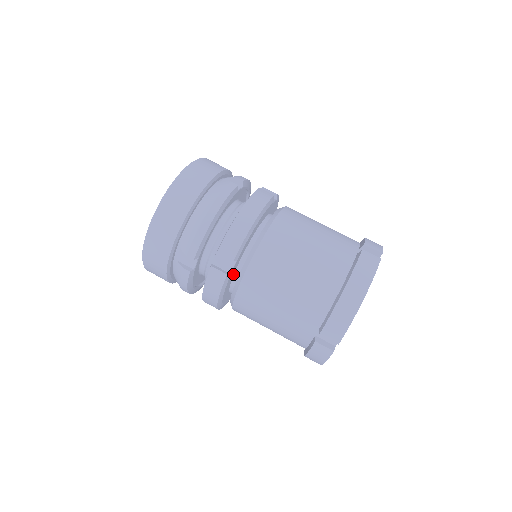
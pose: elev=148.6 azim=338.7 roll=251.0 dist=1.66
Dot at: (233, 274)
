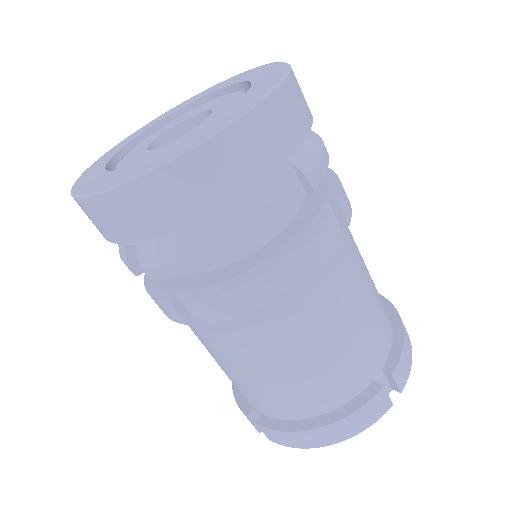
Dot at: occluded
